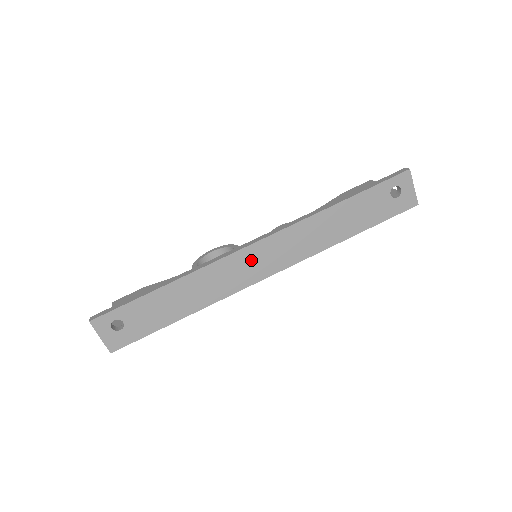
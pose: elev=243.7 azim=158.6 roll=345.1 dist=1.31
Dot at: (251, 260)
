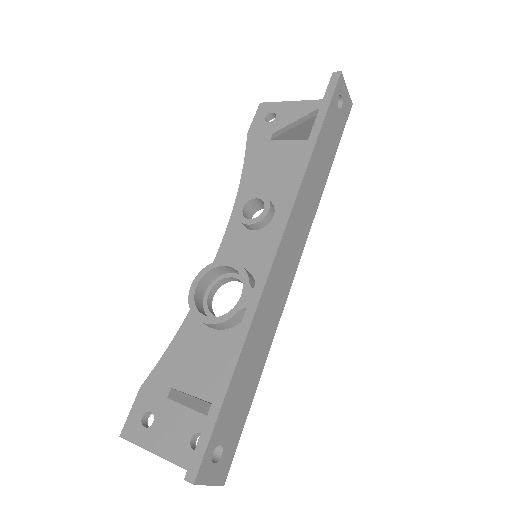
Dot at: (283, 264)
